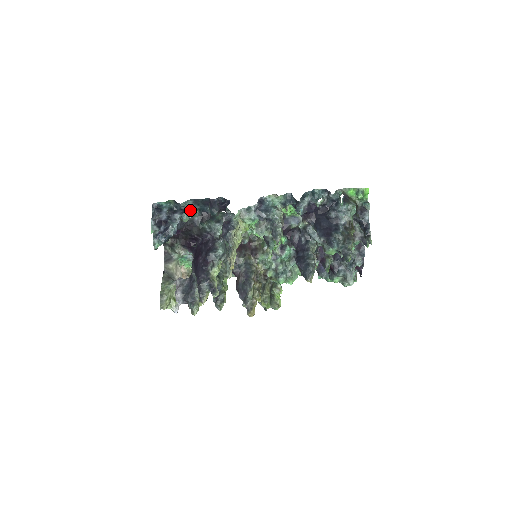
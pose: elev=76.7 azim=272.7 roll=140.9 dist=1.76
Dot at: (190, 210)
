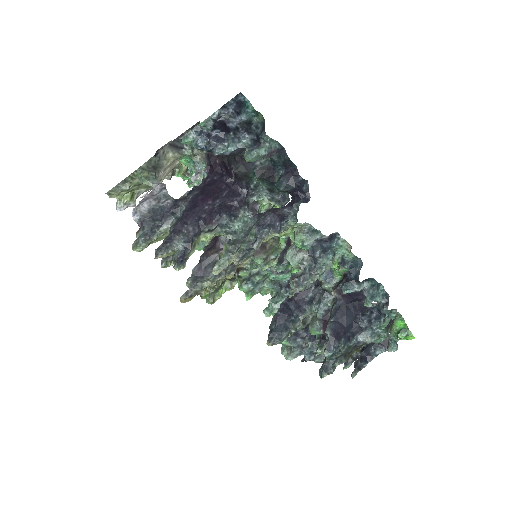
Dot at: (266, 154)
